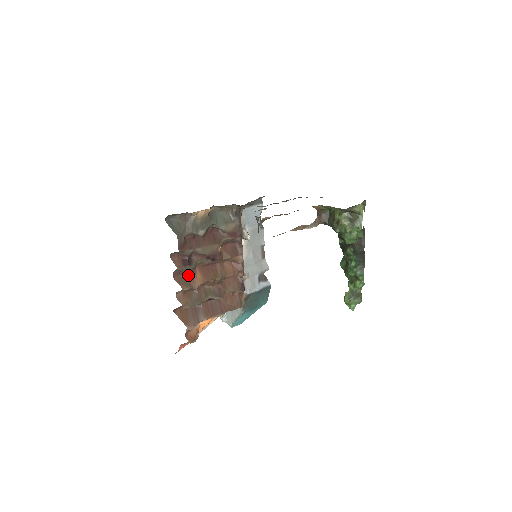
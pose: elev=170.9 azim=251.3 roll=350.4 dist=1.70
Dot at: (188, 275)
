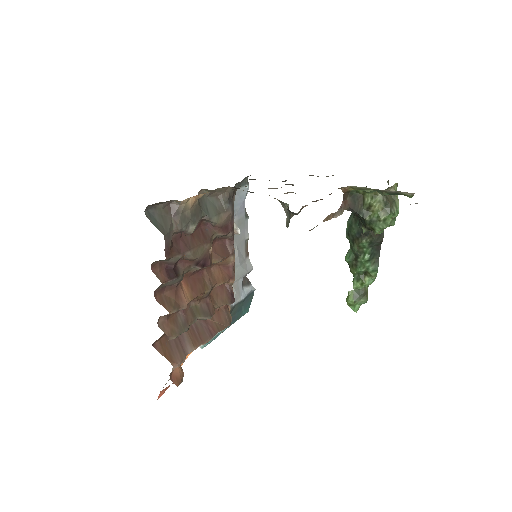
Dot at: (173, 291)
